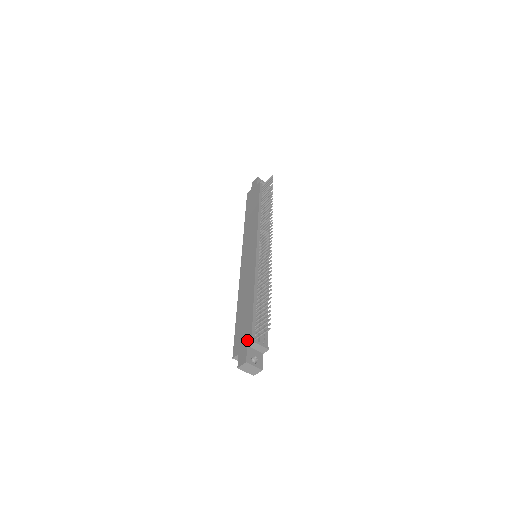
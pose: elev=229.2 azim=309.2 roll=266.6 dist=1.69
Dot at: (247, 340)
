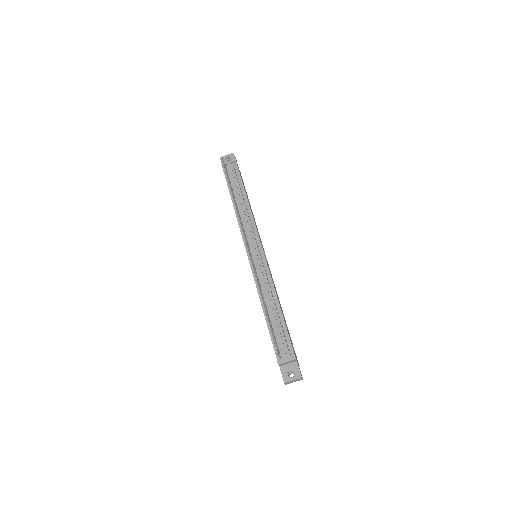
Dot at: occluded
